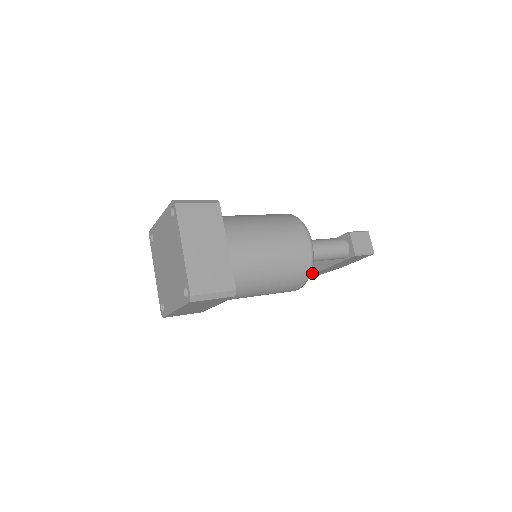
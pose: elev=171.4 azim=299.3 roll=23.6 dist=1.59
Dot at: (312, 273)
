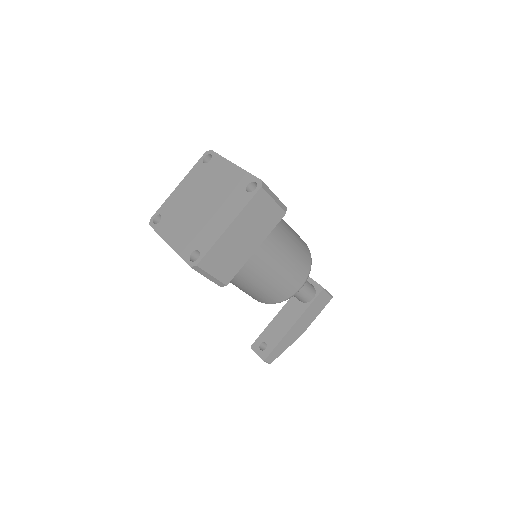
Dot at: (277, 342)
